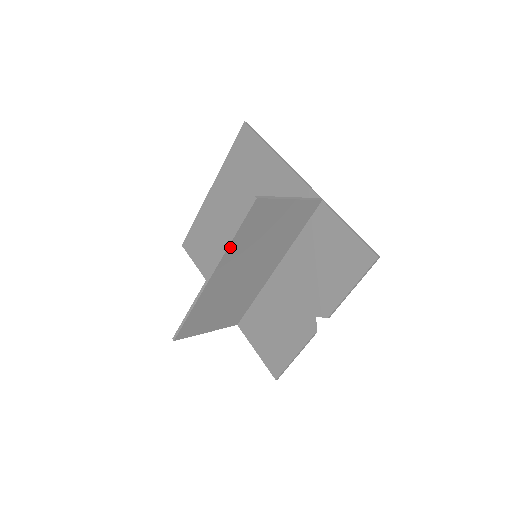
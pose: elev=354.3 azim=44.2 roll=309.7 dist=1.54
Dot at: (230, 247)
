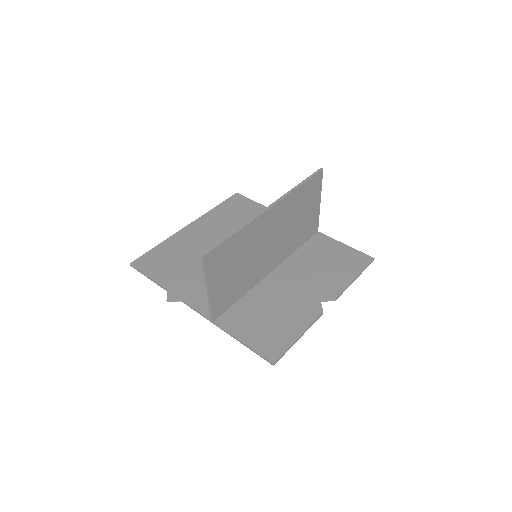
Dot at: (293, 192)
